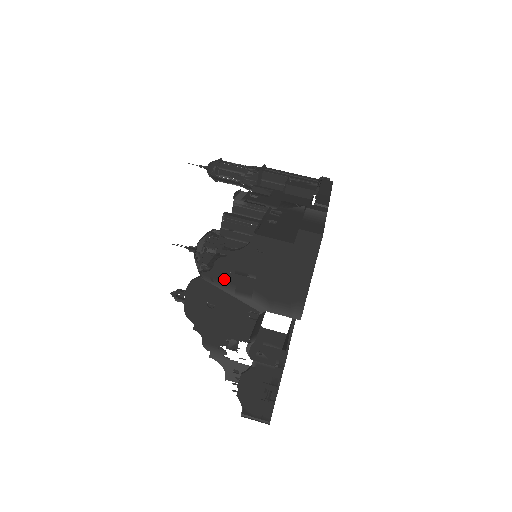
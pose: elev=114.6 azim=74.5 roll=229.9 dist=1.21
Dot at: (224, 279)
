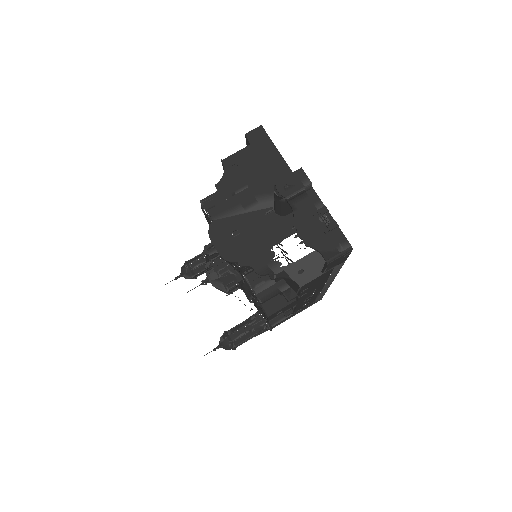
Dot at: (229, 207)
